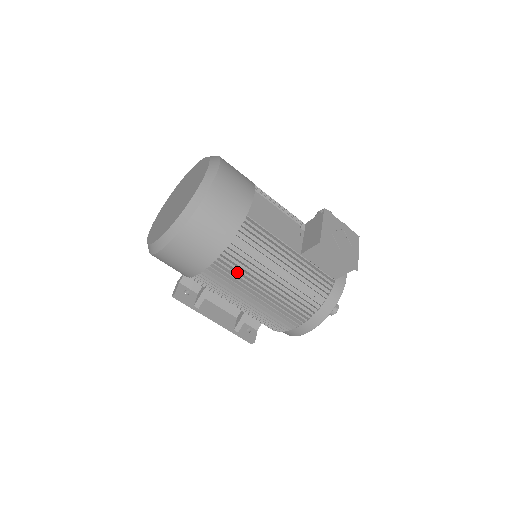
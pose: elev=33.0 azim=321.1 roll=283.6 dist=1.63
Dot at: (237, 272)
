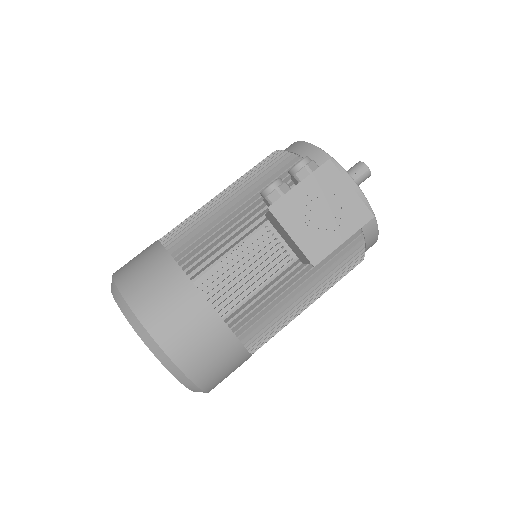
Dot at: (275, 332)
